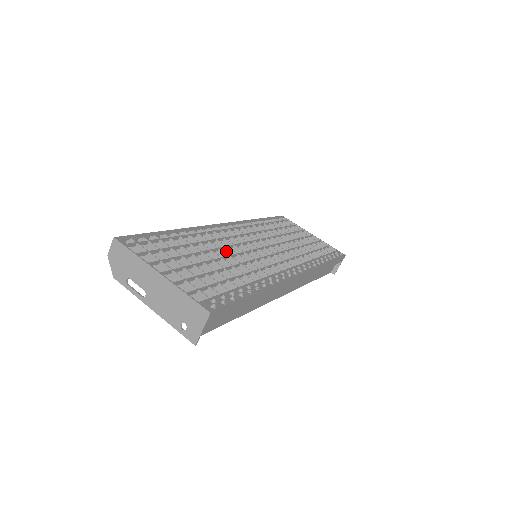
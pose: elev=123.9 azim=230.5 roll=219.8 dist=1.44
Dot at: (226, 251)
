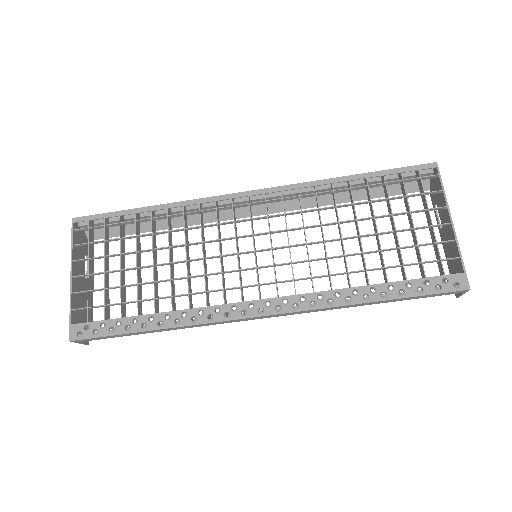
Dot at: (203, 246)
